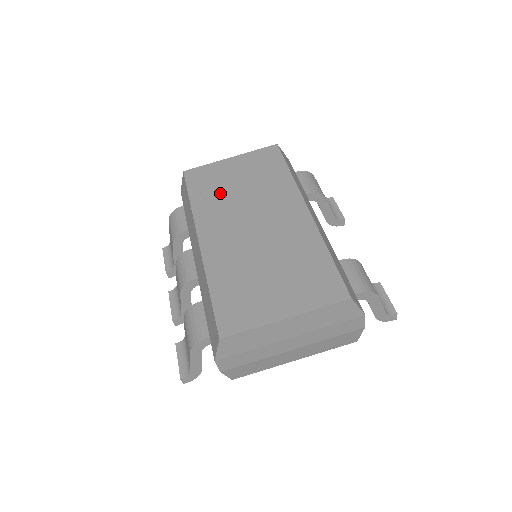
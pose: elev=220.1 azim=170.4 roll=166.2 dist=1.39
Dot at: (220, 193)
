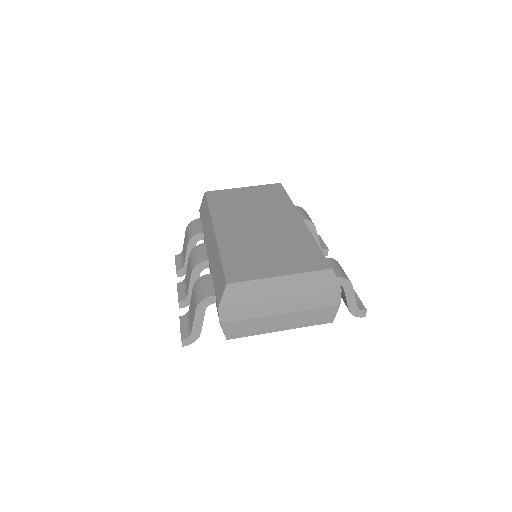
Dot at: (234, 205)
